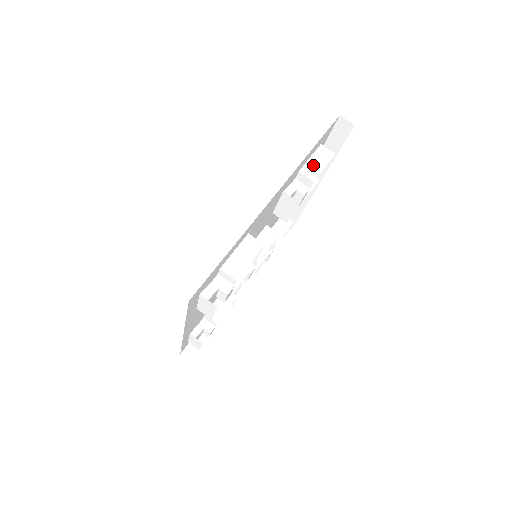
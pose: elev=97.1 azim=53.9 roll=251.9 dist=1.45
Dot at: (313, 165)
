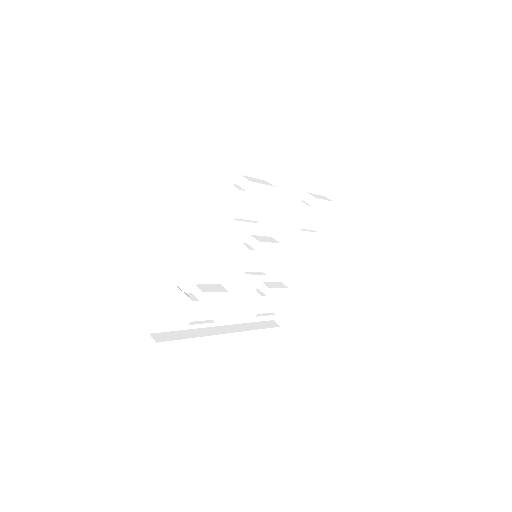
Dot at: (317, 196)
